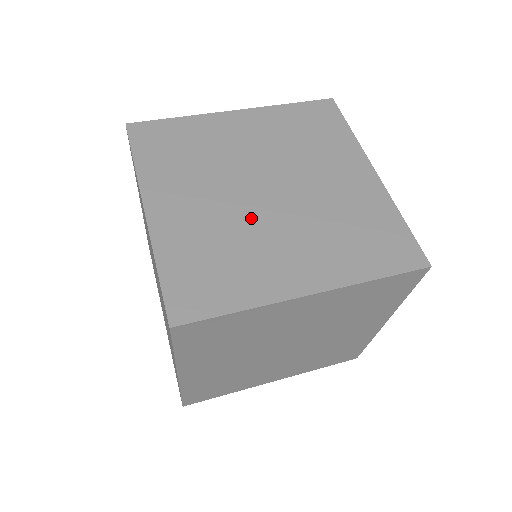
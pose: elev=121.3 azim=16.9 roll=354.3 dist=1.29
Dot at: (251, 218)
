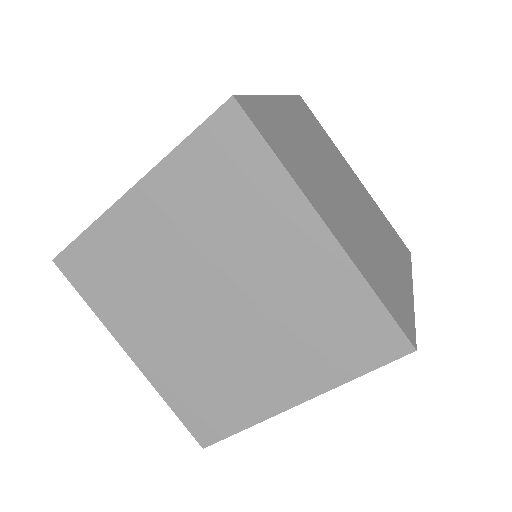
Dot at: (215, 340)
